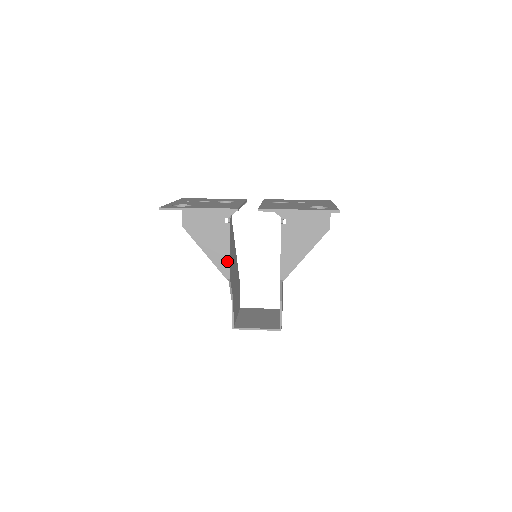
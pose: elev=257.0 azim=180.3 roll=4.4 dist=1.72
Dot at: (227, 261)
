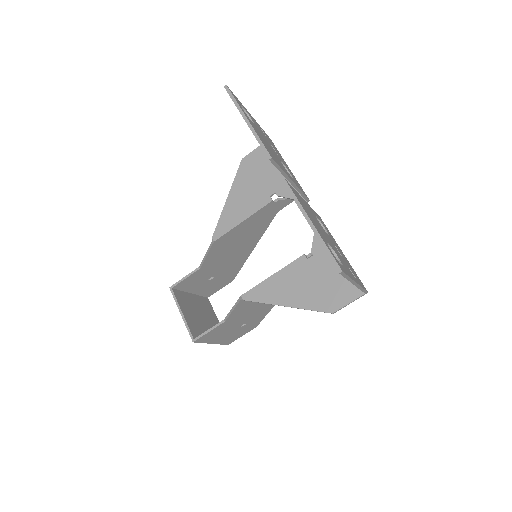
Dot at: (231, 226)
